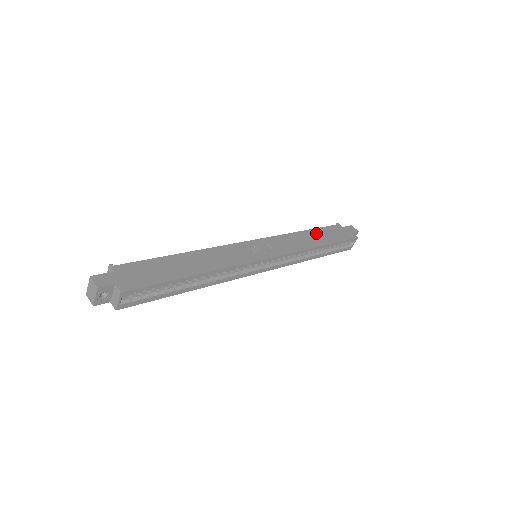
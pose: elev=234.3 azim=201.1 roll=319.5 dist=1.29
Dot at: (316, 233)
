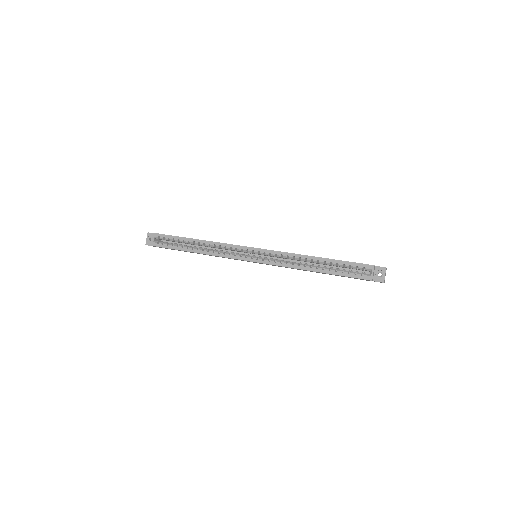
Dot at: occluded
